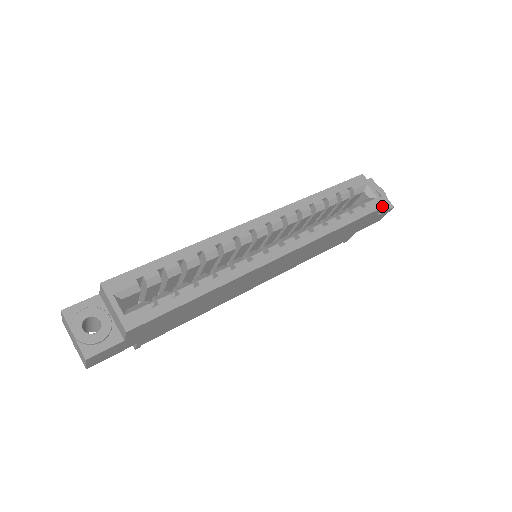
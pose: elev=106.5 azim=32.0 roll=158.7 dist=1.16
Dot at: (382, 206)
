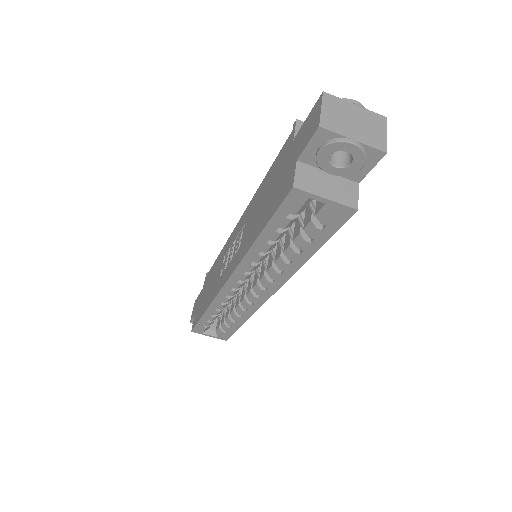
Dot at: (350, 215)
